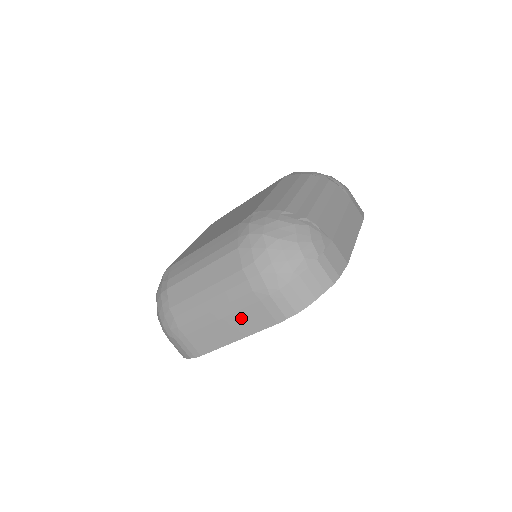
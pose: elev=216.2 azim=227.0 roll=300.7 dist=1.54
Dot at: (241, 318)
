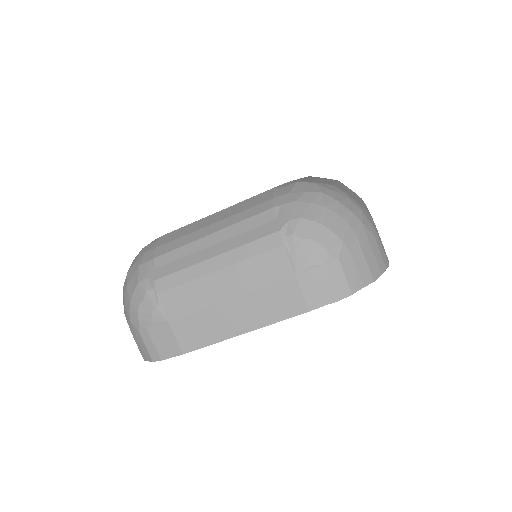
Dot at: occluded
